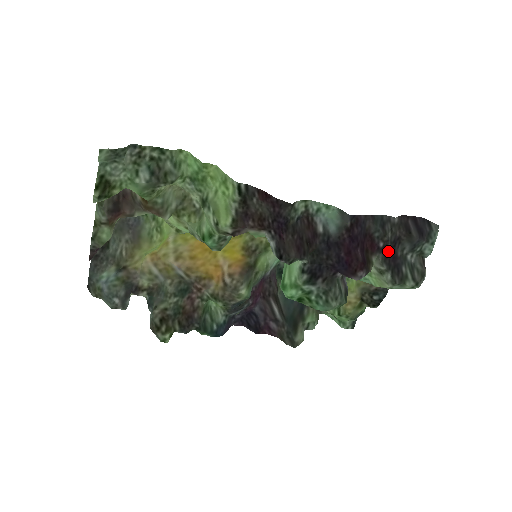
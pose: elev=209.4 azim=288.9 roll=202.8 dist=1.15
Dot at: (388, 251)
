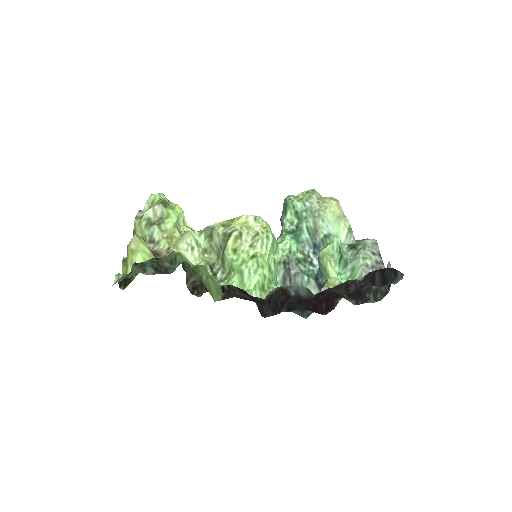
Dot at: (353, 293)
